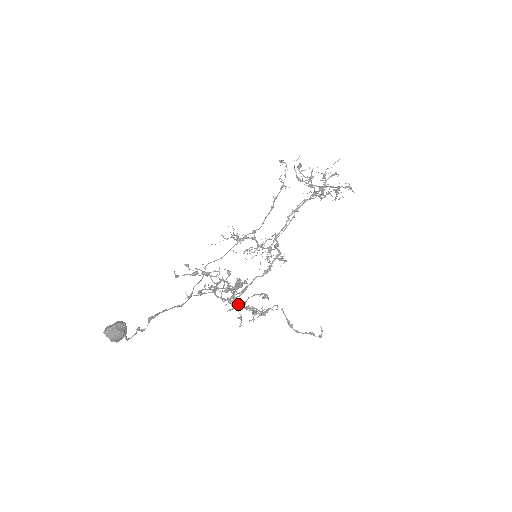
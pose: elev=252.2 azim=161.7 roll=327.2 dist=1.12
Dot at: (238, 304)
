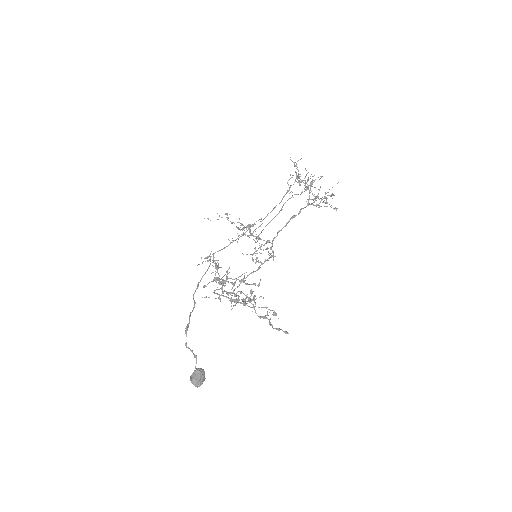
Dot at: (244, 305)
